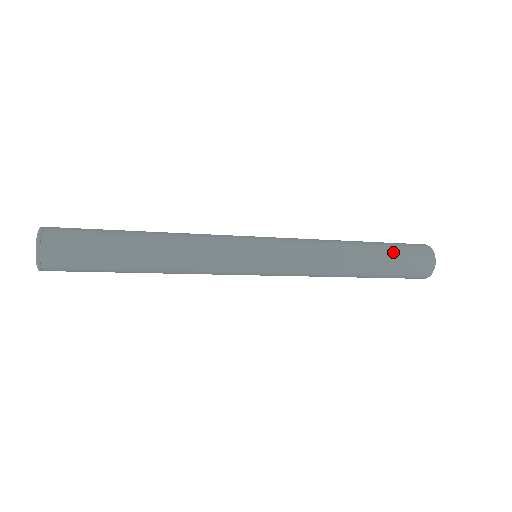
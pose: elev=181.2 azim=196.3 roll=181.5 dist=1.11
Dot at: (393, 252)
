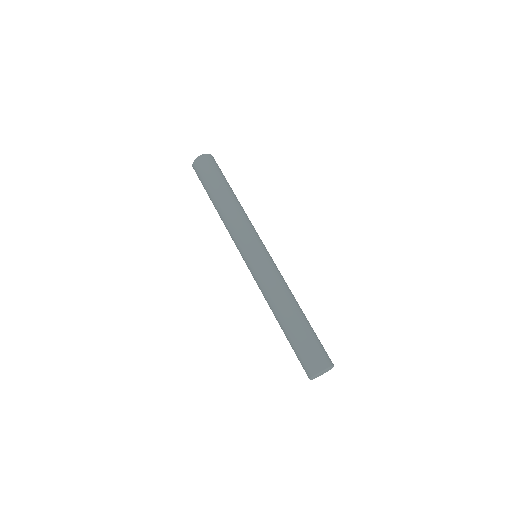
Dot at: (306, 335)
